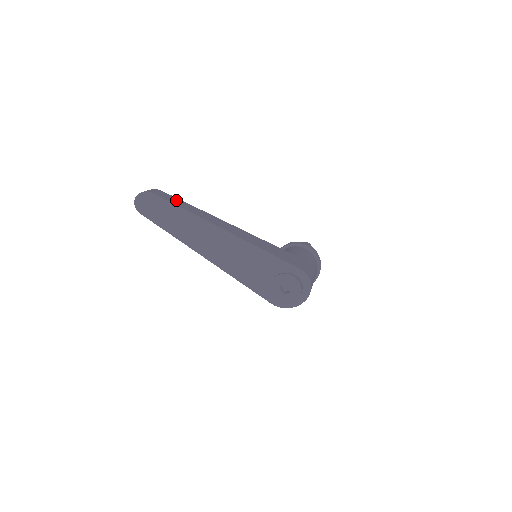
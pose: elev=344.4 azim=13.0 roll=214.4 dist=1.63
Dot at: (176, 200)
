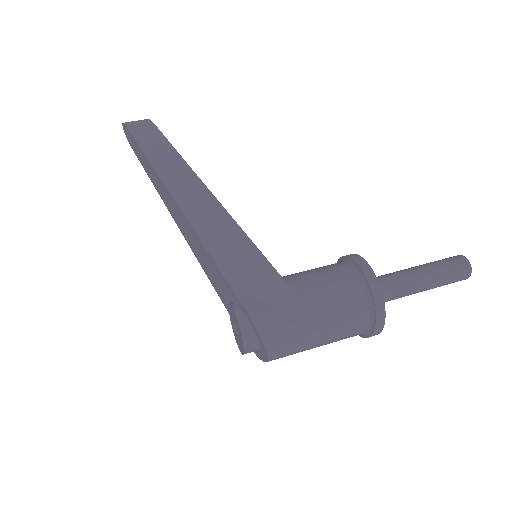
Dot at: (158, 142)
